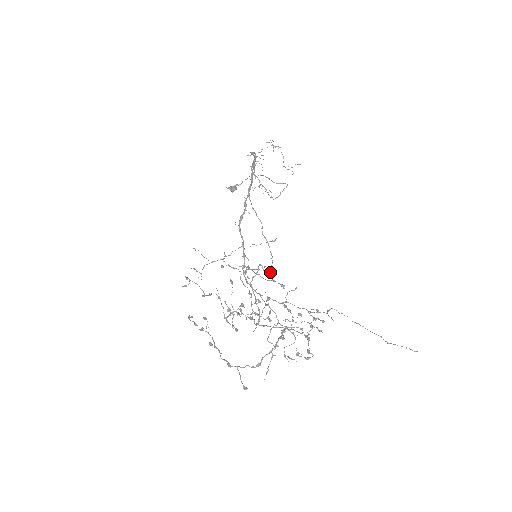
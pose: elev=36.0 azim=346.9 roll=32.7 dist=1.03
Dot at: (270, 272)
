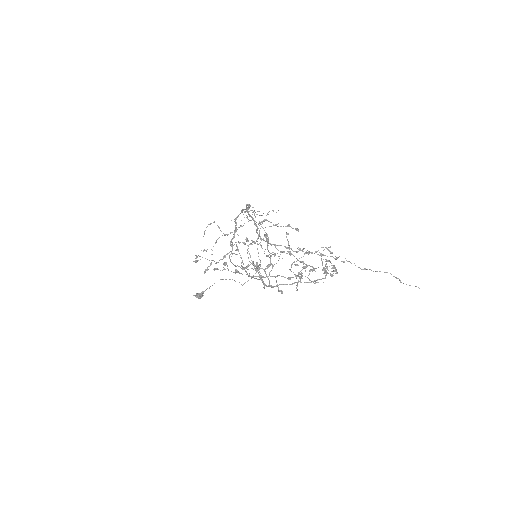
Dot at: (264, 287)
